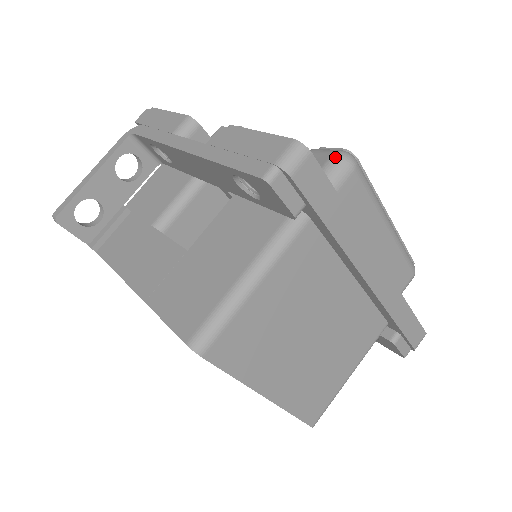
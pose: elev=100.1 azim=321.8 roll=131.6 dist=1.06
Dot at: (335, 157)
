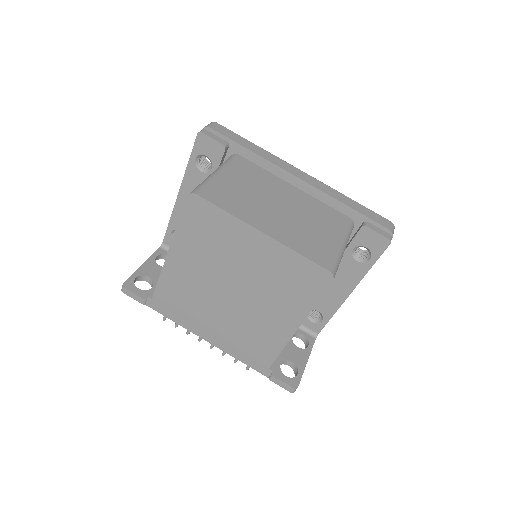
Dot at: occluded
